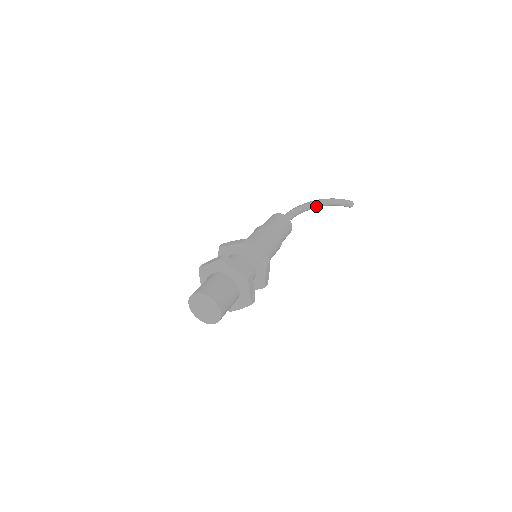
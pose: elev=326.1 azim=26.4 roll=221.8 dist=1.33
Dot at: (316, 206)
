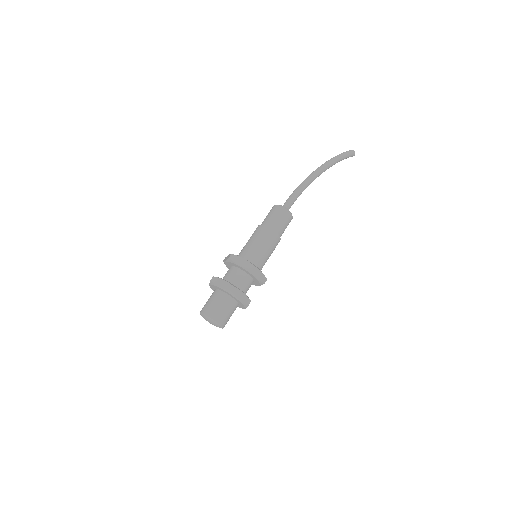
Dot at: occluded
